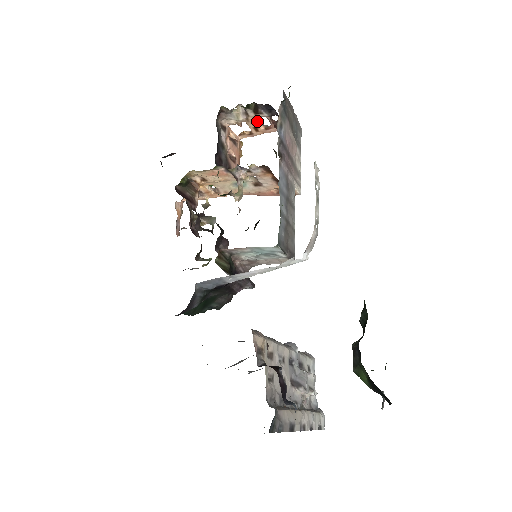
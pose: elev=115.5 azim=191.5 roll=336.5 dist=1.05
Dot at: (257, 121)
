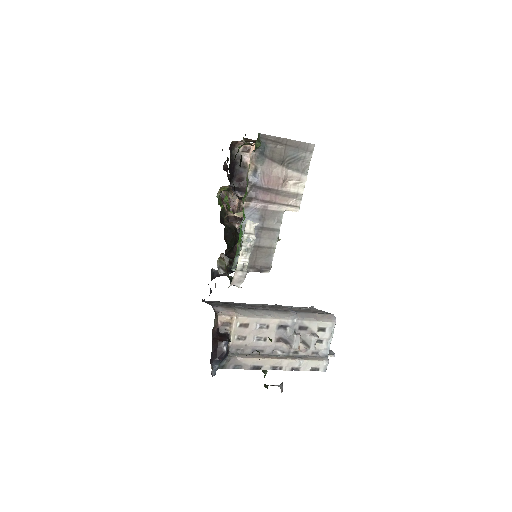
Dot at: occluded
